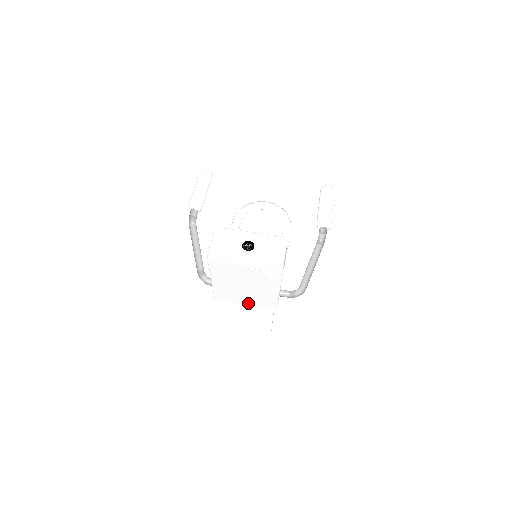
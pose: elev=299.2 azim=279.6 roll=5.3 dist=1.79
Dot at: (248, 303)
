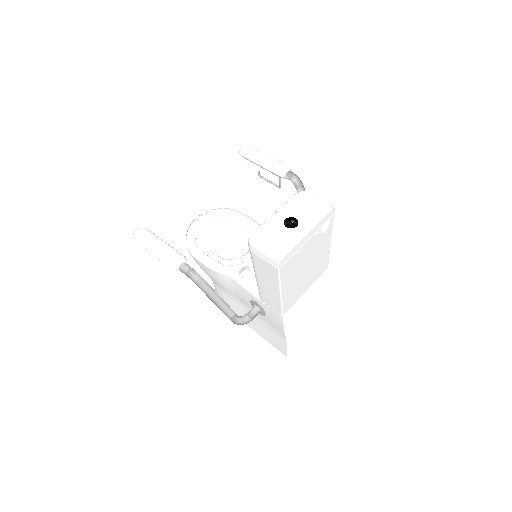
Dot at: (308, 287)
